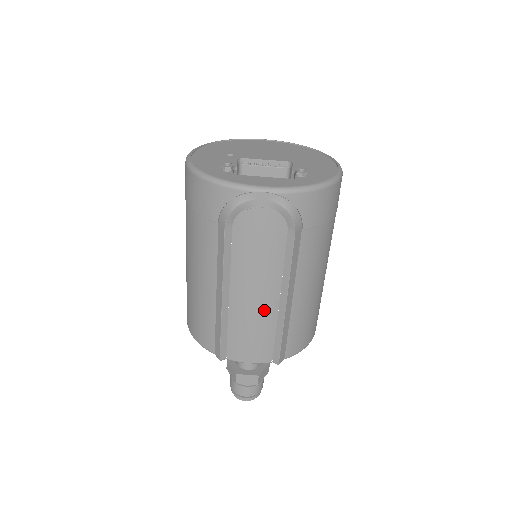
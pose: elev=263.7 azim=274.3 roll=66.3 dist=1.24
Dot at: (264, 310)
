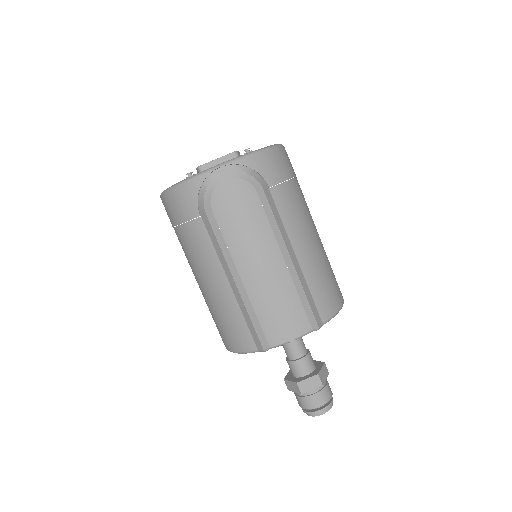
Dot at: (276, 276)
